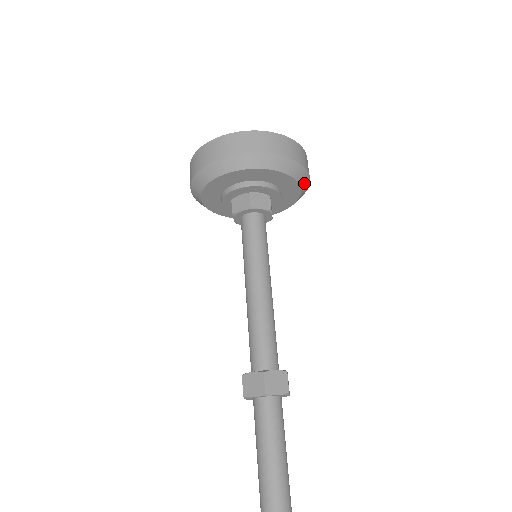
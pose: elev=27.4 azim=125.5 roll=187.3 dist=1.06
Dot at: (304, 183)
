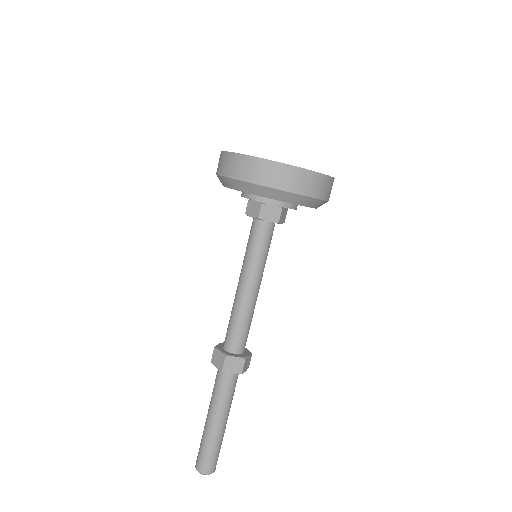
Dot at: occluded
